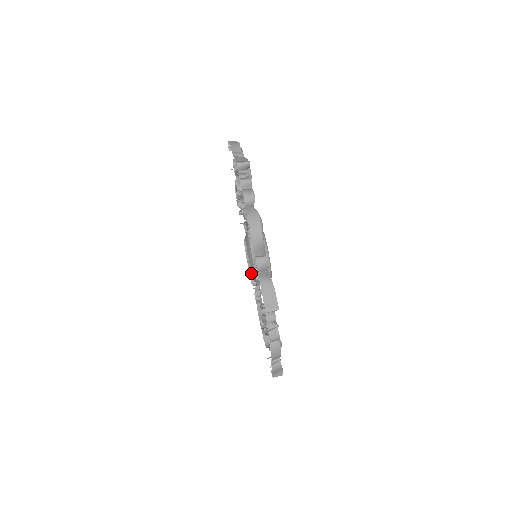
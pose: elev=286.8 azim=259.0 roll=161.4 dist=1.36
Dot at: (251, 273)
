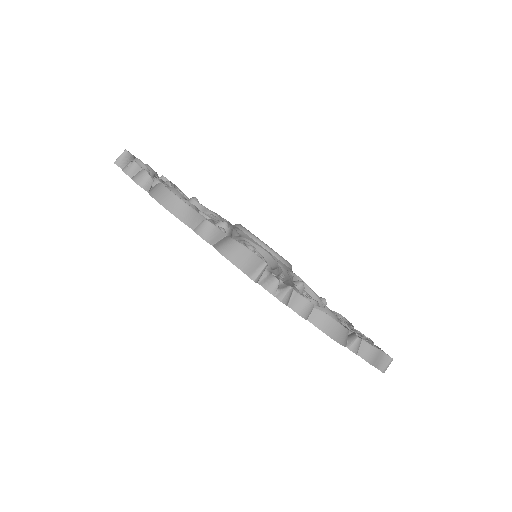
Dot at: occluded
